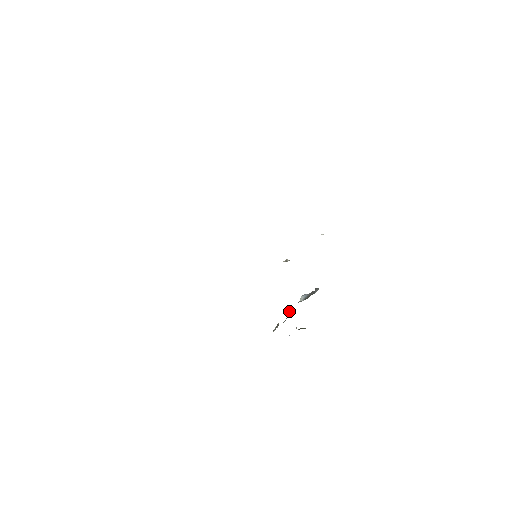
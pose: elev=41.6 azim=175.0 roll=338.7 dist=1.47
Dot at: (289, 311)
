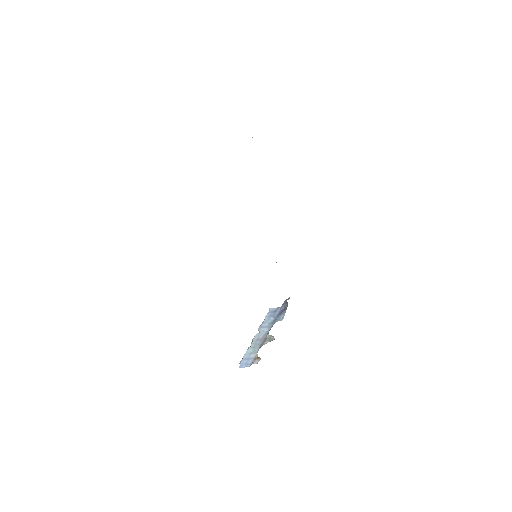
Dot at: occluded
